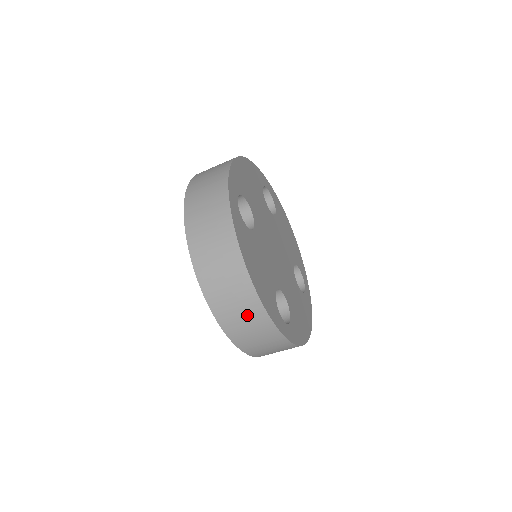
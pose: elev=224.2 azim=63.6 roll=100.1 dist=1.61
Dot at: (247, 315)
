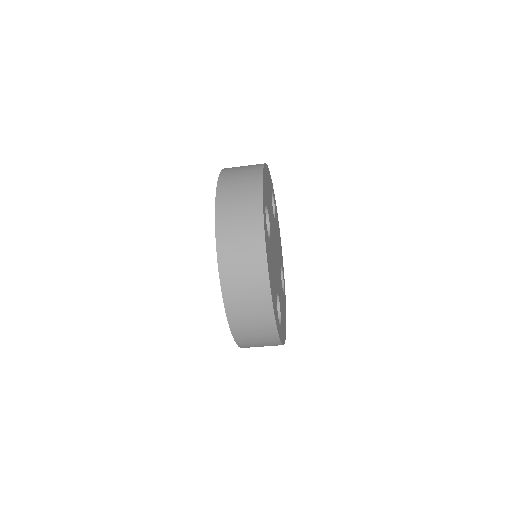
Dot at: (256, 317)
